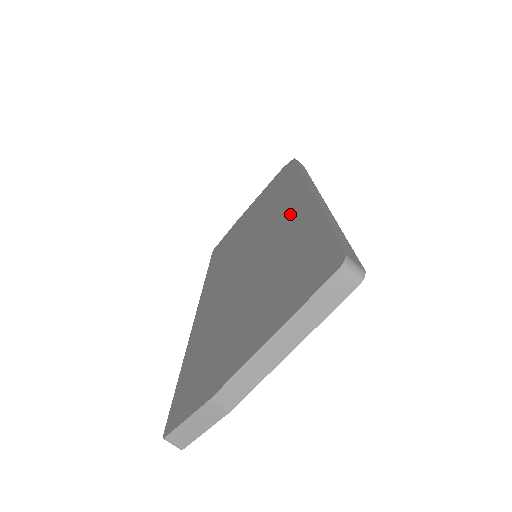
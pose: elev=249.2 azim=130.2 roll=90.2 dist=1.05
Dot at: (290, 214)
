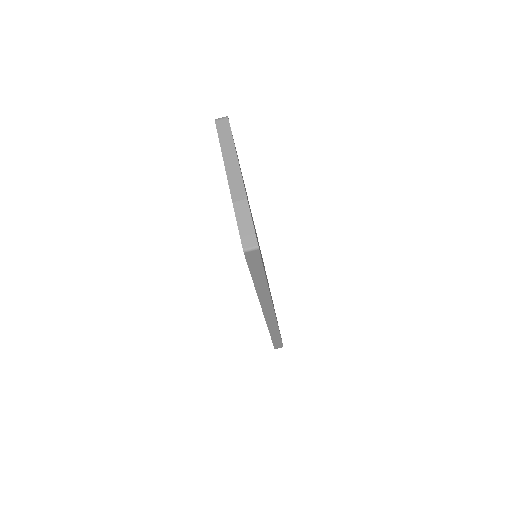
Dot at: occluded
